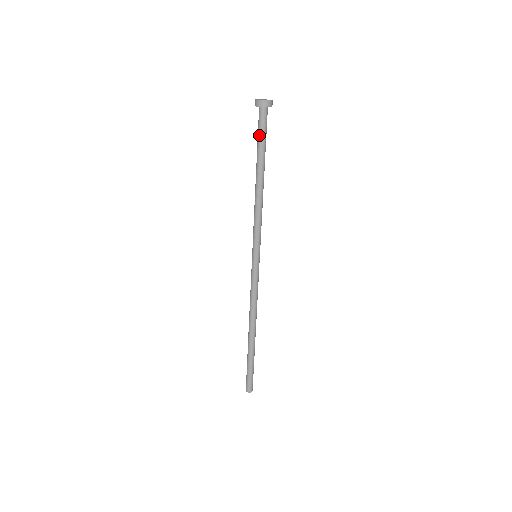
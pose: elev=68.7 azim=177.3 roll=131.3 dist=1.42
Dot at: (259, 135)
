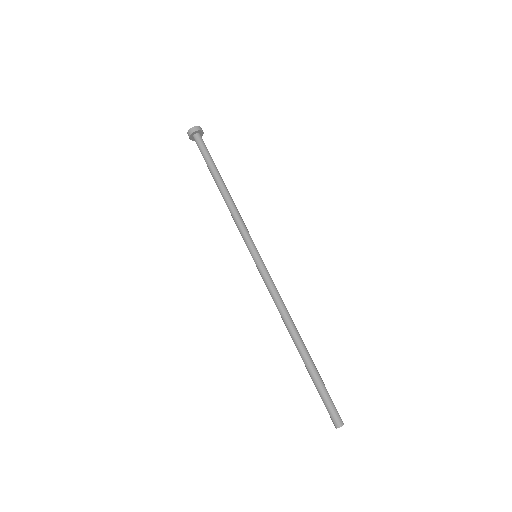
Dot at: (203, 155)
